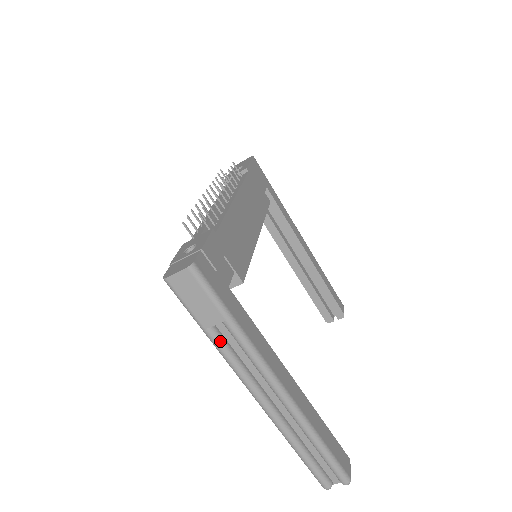
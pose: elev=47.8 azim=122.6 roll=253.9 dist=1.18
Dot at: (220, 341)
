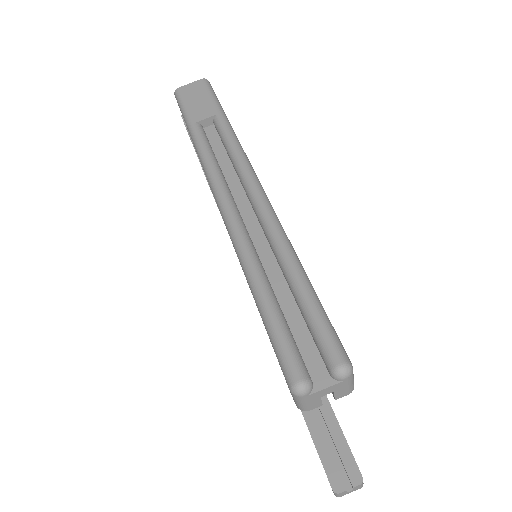
Dot at: (203, 135)
